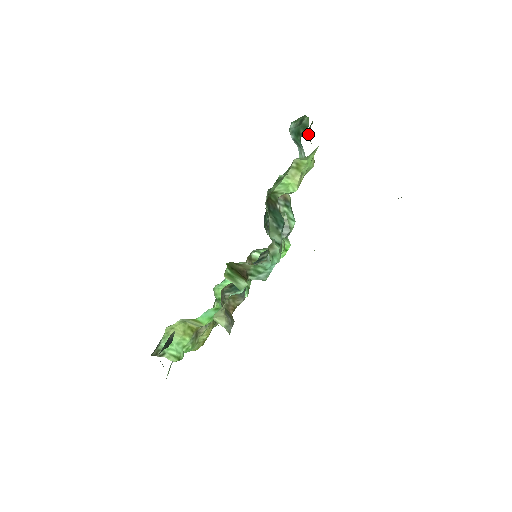
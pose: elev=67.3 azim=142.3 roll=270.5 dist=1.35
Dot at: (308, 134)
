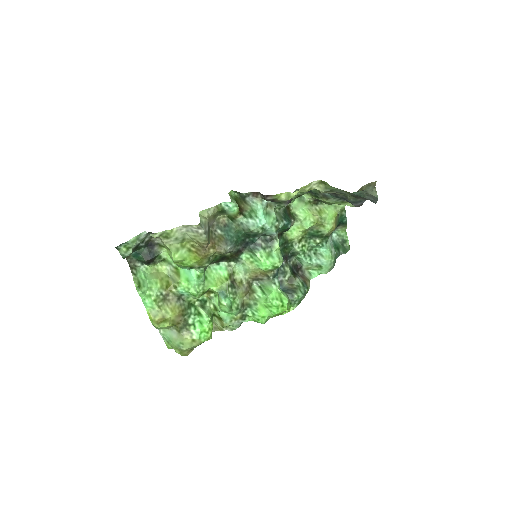
Dot at: (338, 213)
